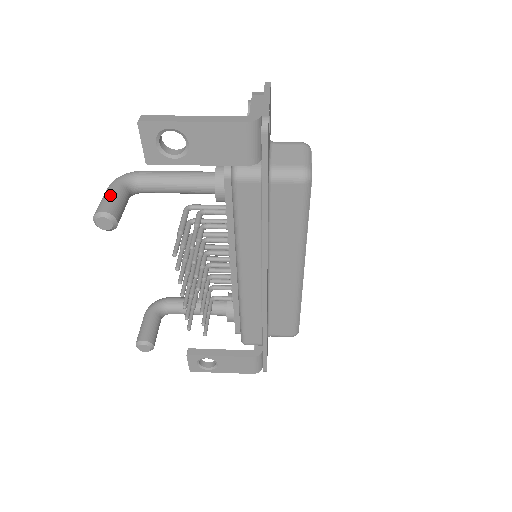
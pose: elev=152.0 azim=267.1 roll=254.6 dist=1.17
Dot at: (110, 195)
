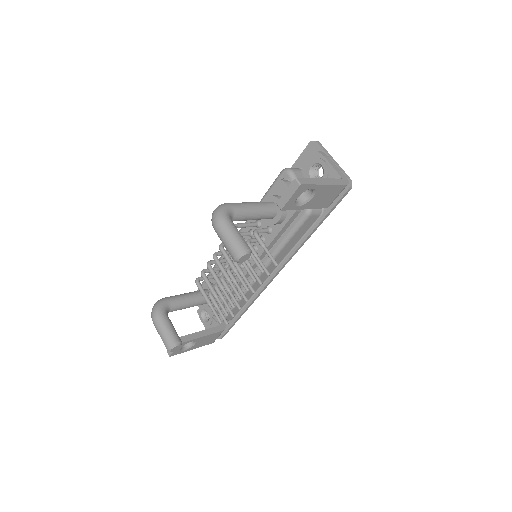
Dot at: (236, 232)
